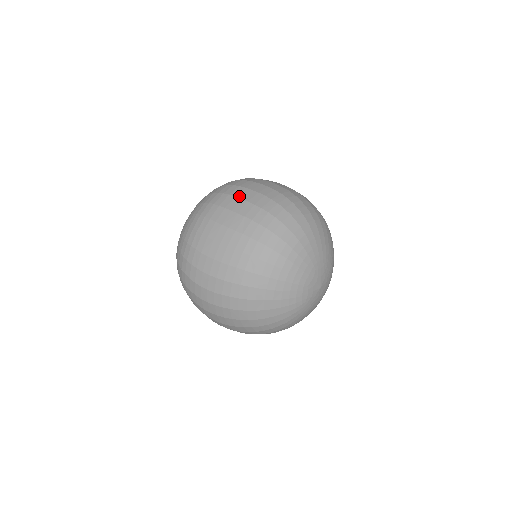
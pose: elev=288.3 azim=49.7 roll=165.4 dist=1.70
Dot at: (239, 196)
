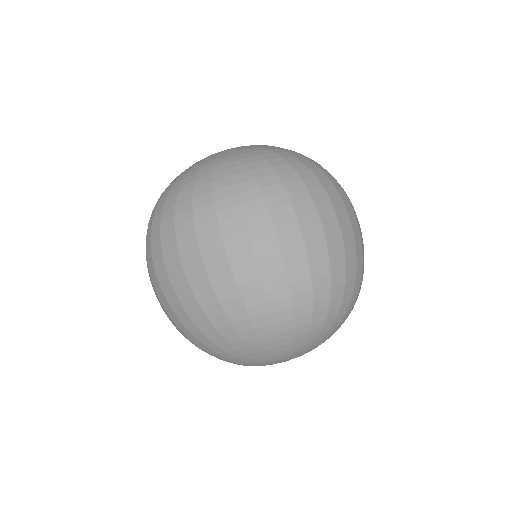
Dot at: (277, 225)
